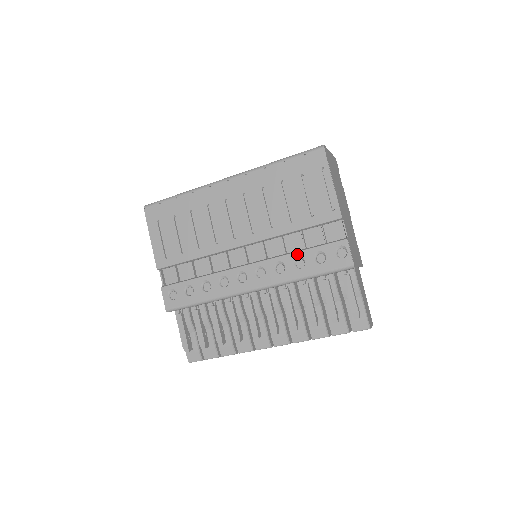
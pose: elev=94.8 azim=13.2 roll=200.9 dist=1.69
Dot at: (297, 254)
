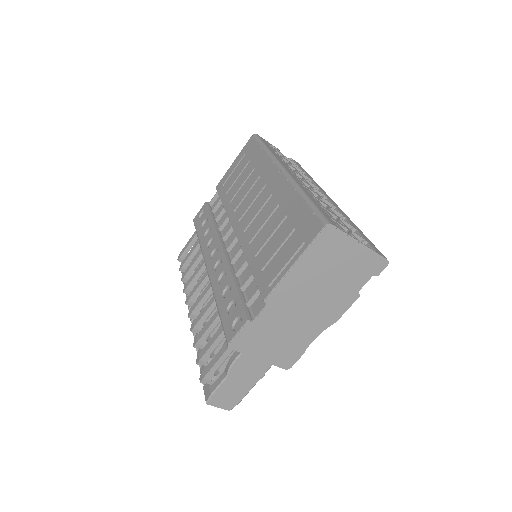
Dot at: (232, 283)
